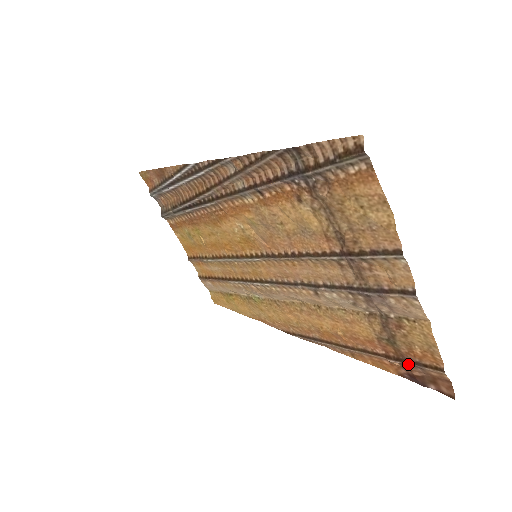
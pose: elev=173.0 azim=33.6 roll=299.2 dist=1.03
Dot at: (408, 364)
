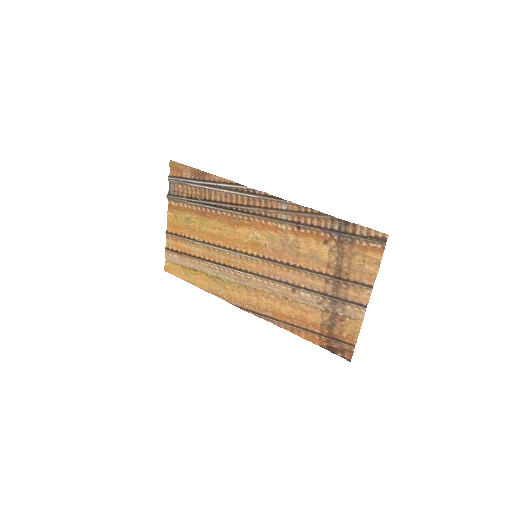
Dot at: (333, 340)
